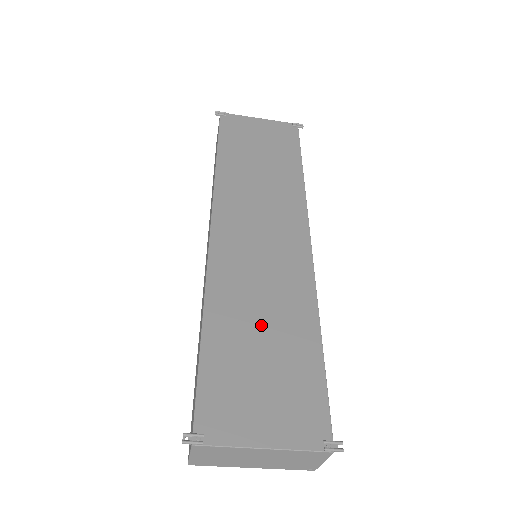
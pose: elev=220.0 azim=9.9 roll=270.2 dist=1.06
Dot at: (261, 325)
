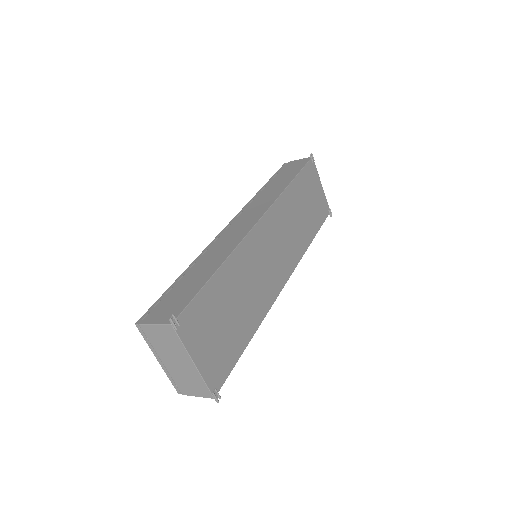
Dot at: (239, 300)
